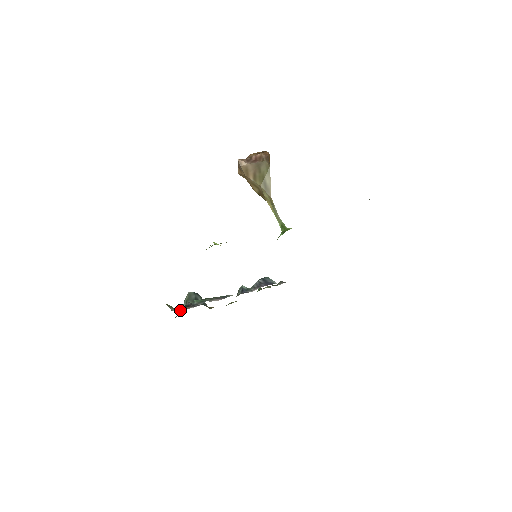
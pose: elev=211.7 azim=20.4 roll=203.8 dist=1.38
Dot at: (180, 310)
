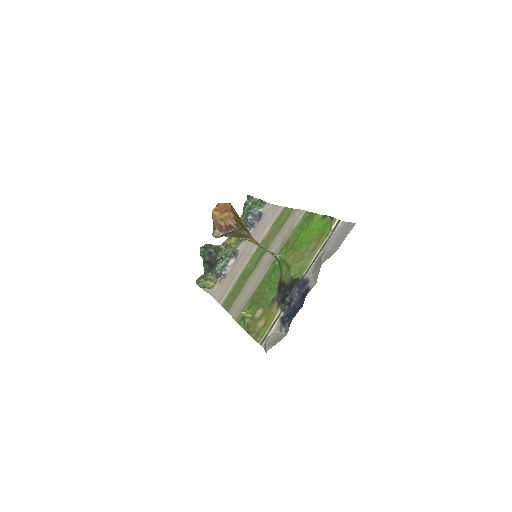
Dot at: (210, 279)
